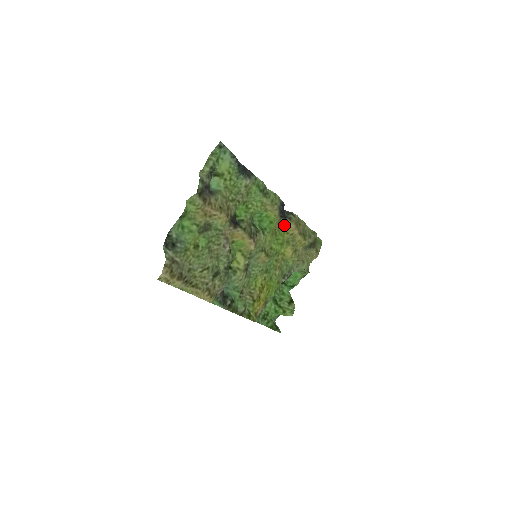
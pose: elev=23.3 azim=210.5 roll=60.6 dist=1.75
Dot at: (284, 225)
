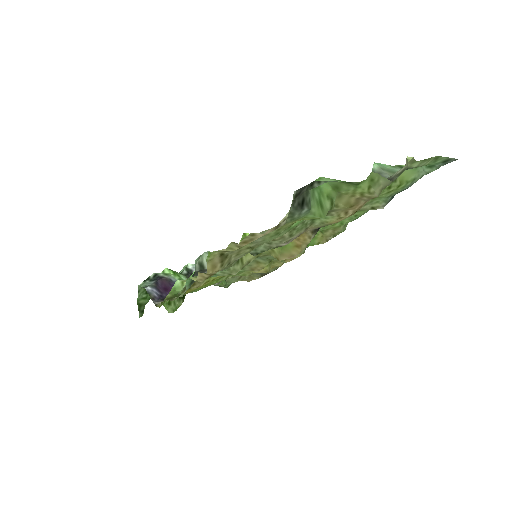
Dot at: occluded
